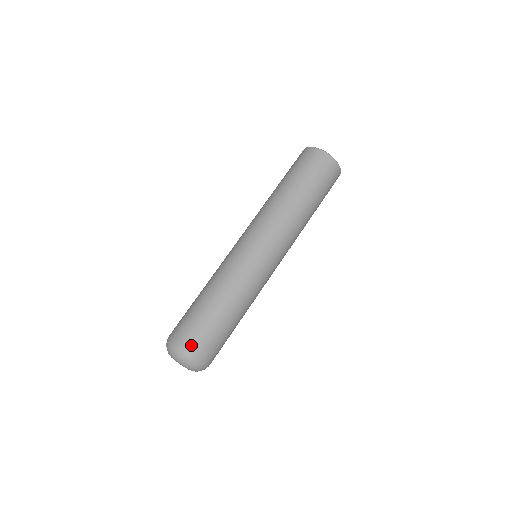
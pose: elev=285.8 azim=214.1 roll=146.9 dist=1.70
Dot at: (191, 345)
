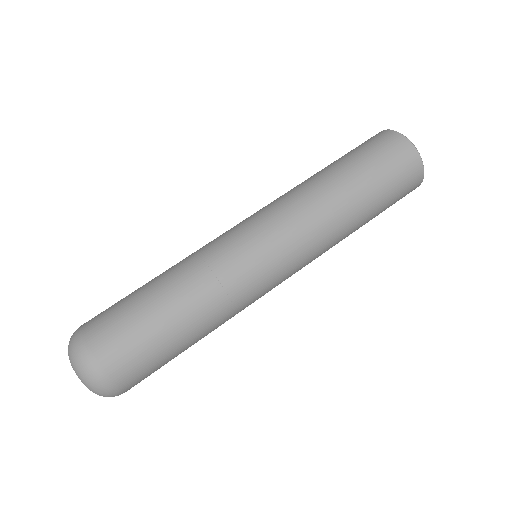
Dot at: (118, 375)
